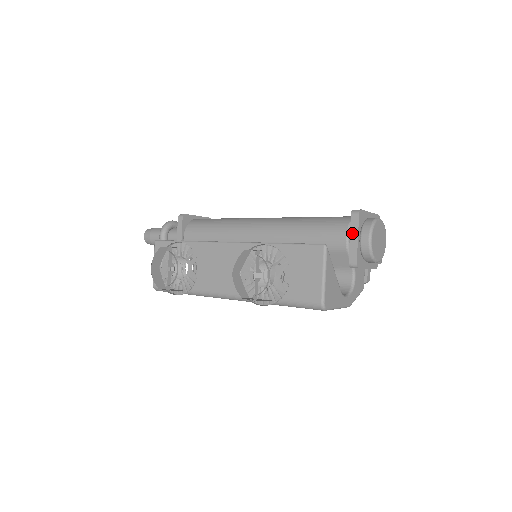
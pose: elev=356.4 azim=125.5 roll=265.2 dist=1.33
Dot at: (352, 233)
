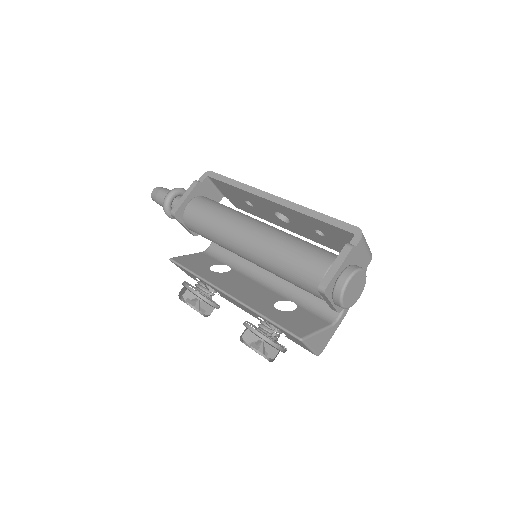
Dot at: (325, 300)
